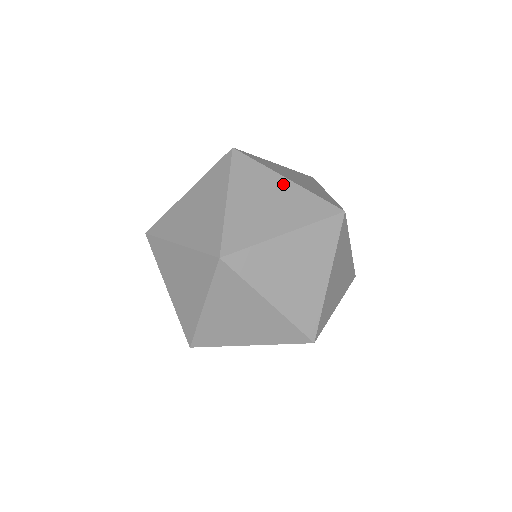
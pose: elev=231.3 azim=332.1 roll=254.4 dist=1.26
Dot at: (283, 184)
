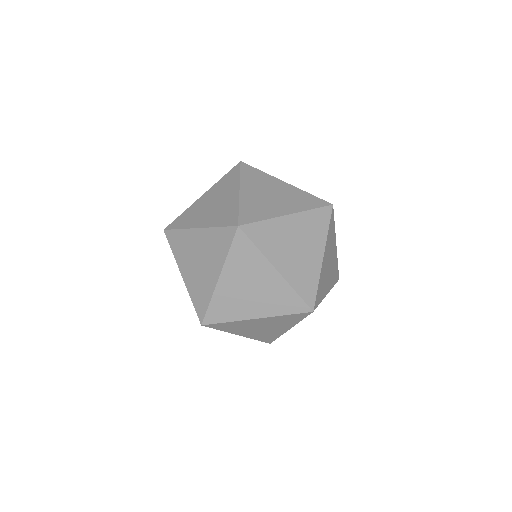
Dot at: (283, 185)
